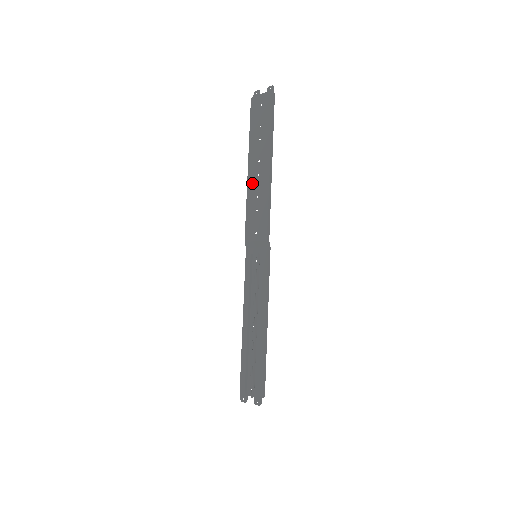
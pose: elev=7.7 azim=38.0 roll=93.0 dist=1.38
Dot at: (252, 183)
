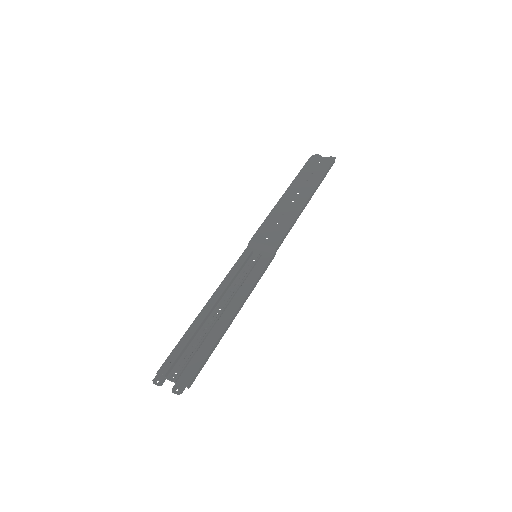
Dot at: (283, 204)
